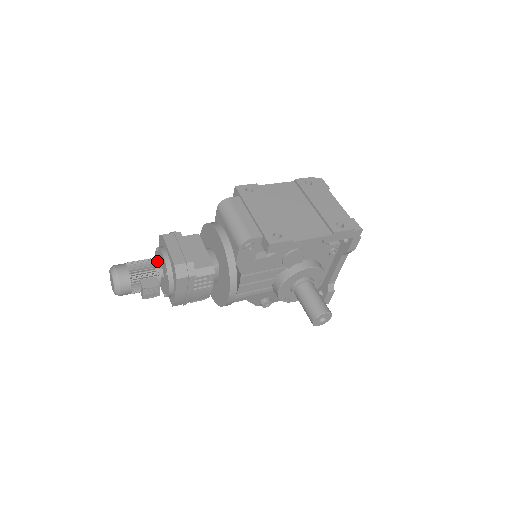
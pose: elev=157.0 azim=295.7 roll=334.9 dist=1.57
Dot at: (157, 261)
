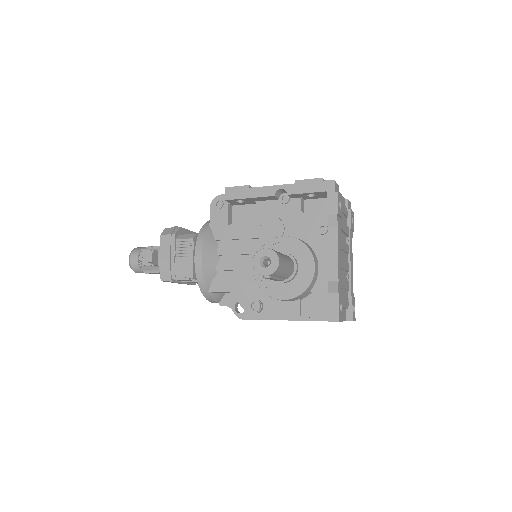
Dot at: occluded
